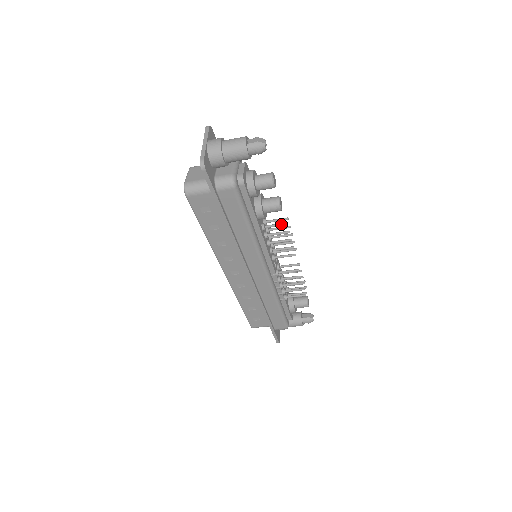
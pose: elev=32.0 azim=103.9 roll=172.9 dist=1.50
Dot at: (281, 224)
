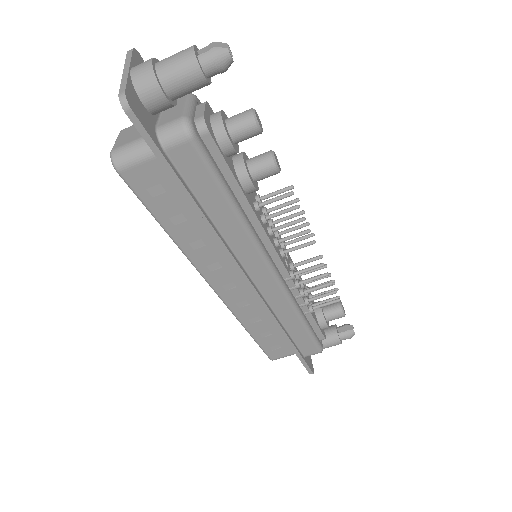
Dot at: (283, 195)
